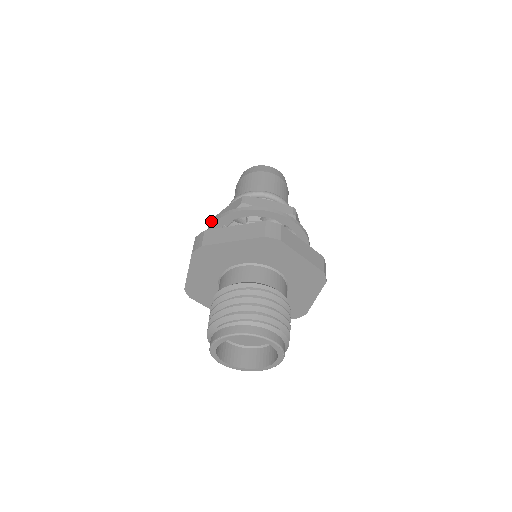
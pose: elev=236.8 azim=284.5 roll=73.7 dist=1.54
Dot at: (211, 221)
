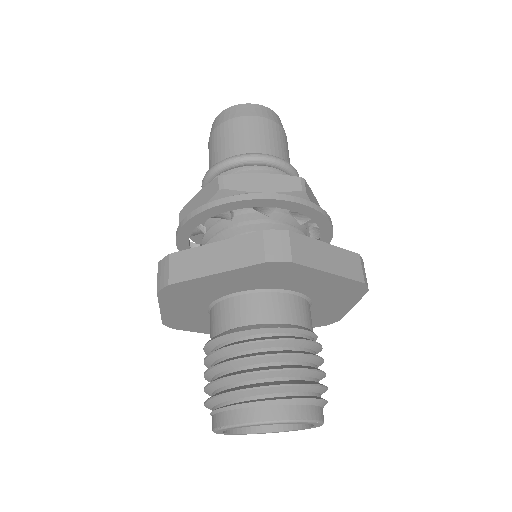
Dot at: (180, 214)
